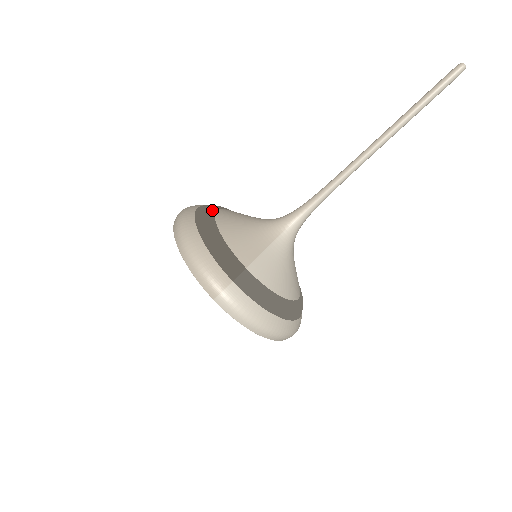
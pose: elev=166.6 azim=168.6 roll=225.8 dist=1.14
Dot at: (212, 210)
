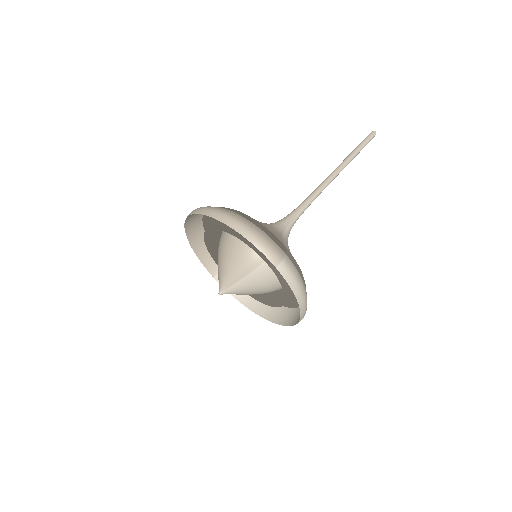
Dot at: occluded
